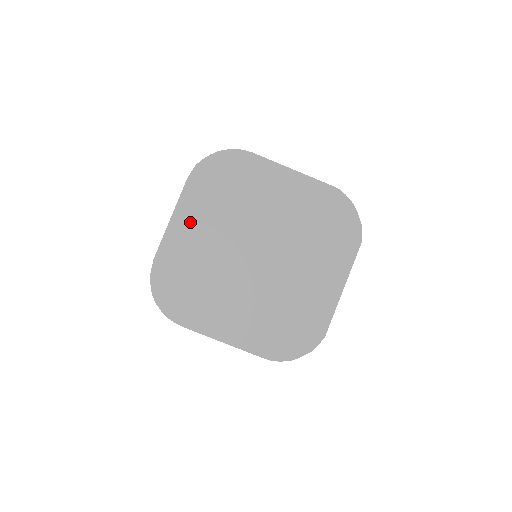
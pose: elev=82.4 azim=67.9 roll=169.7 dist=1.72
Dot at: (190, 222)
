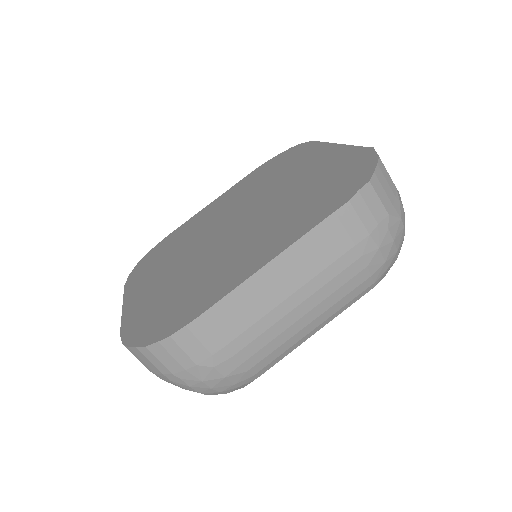
Dot at: (144, 285)
